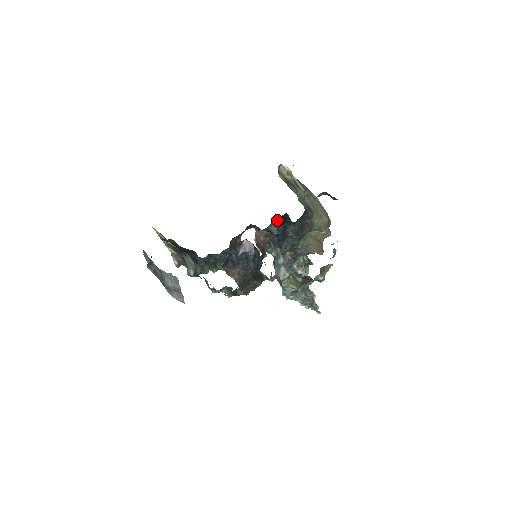
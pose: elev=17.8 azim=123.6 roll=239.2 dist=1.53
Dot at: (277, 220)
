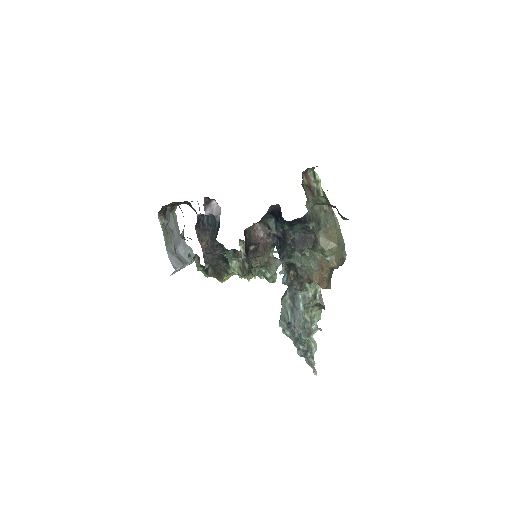
Dot at: (274, 213)
